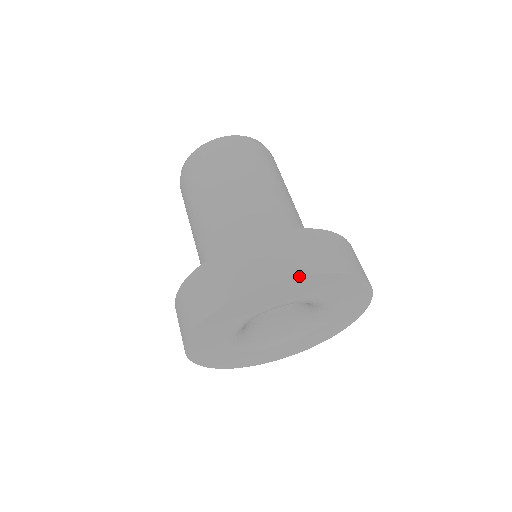
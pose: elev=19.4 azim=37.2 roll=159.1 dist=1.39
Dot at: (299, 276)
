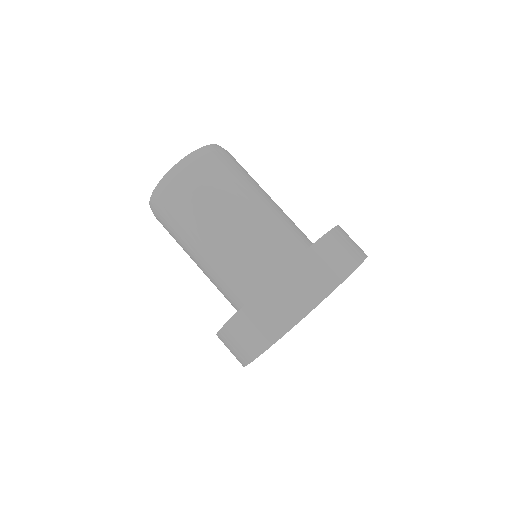
Dot at: (342, 282)
